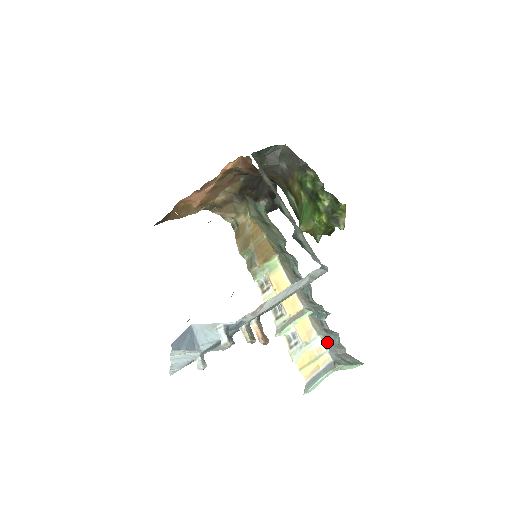
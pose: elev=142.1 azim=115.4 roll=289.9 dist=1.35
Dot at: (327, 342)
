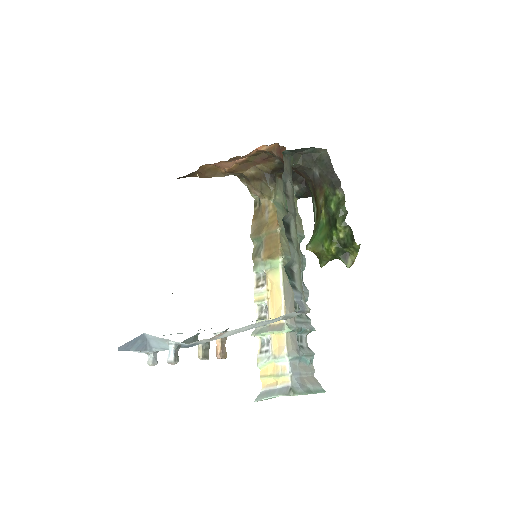
Dot at: (295, 363)
